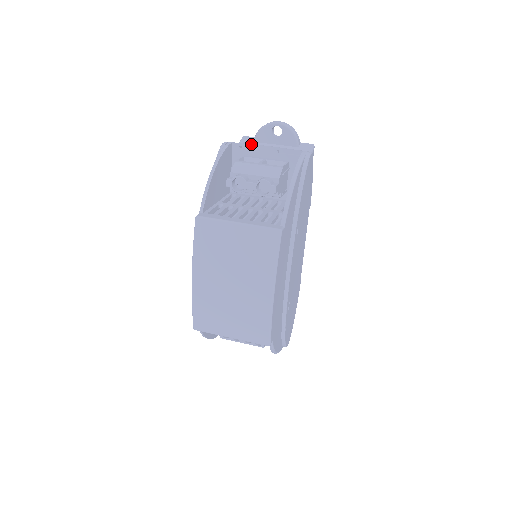
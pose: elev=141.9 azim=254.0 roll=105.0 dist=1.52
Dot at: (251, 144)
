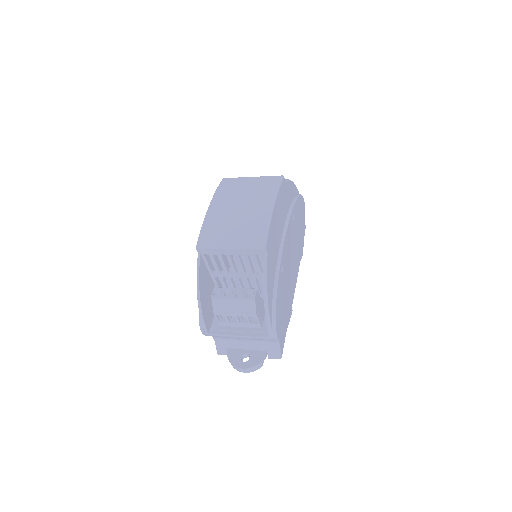
Dot at: occluded
